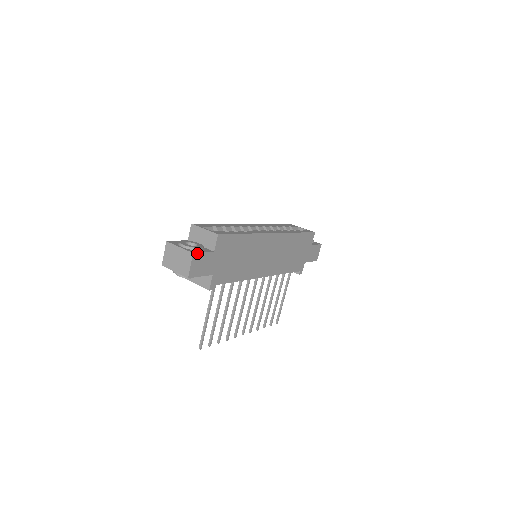
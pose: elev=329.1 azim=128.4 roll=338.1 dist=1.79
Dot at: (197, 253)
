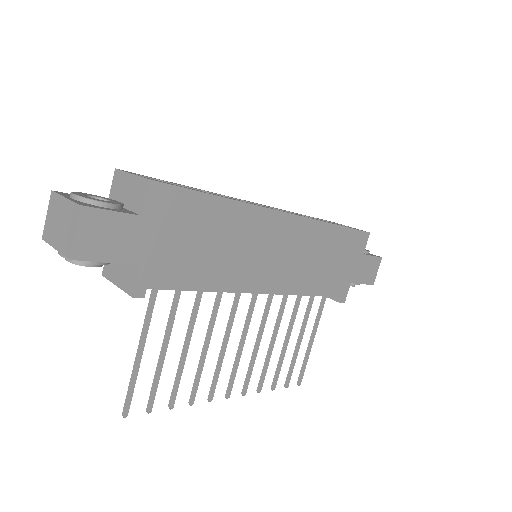
Dot at: (92, 208)
